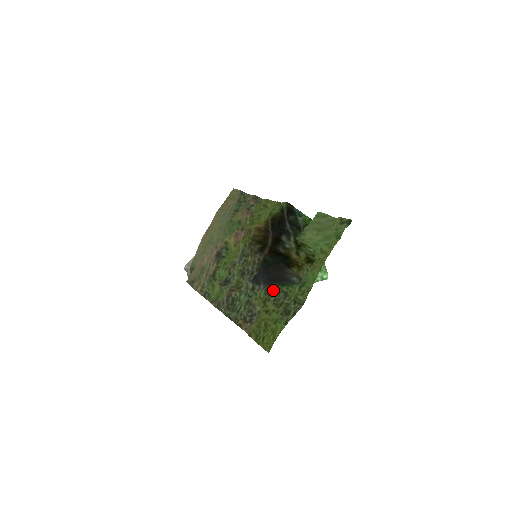
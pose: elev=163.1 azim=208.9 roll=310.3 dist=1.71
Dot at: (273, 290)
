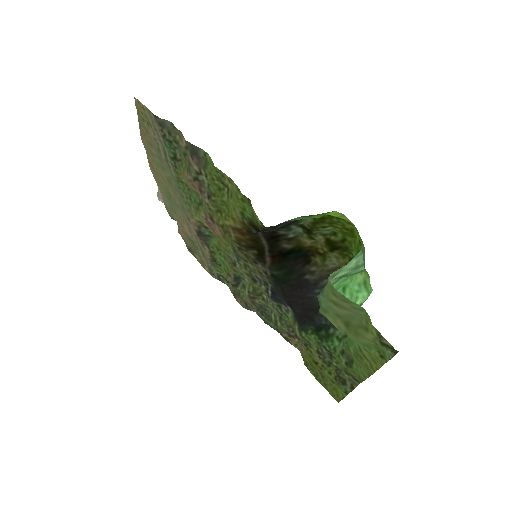
Dot at: (310, 340)
